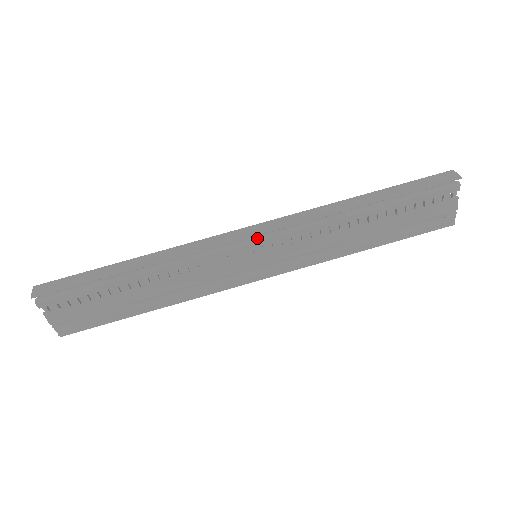
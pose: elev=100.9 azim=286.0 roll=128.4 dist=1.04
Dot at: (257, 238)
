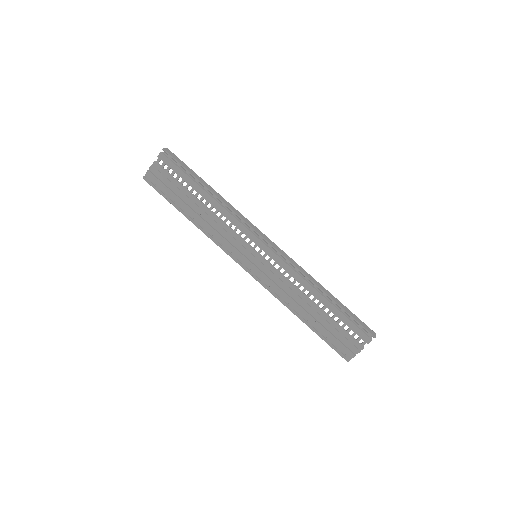
Dot at: (268, 247)
